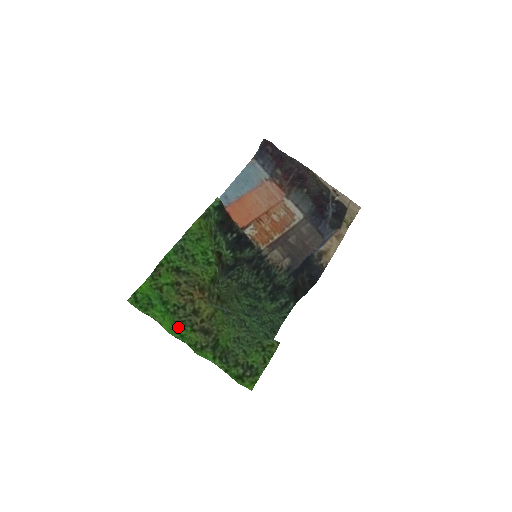
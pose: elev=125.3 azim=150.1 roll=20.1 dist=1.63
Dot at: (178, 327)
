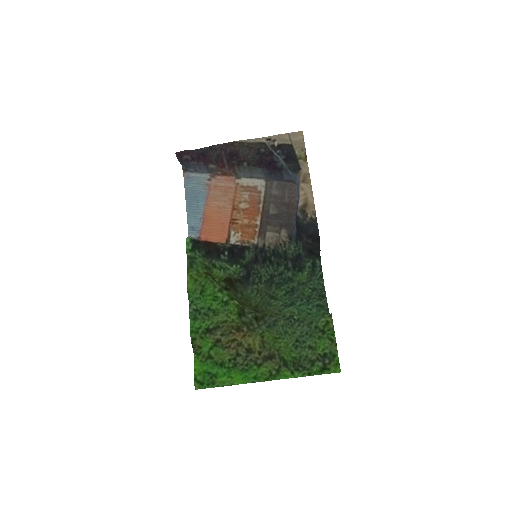
Dot at: (247, 373)
